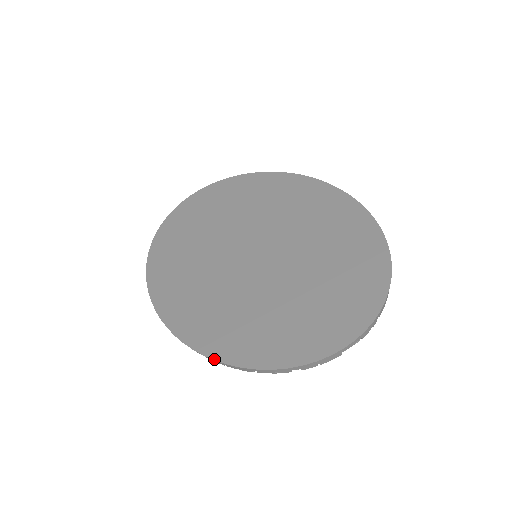
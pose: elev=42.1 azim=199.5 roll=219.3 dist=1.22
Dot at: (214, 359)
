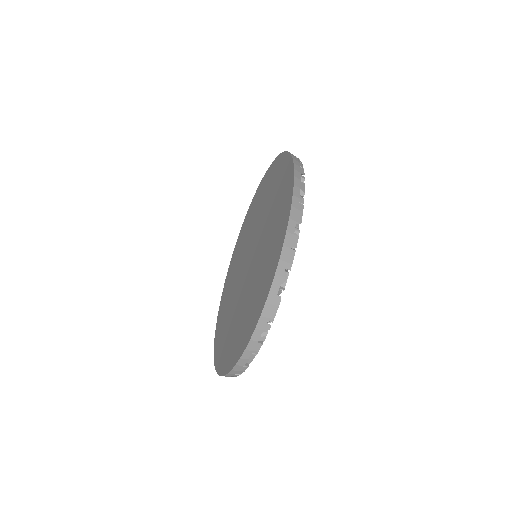
Dot at: (214, 358)
